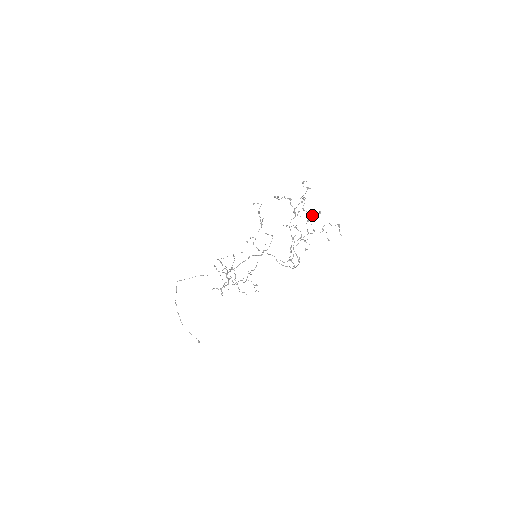
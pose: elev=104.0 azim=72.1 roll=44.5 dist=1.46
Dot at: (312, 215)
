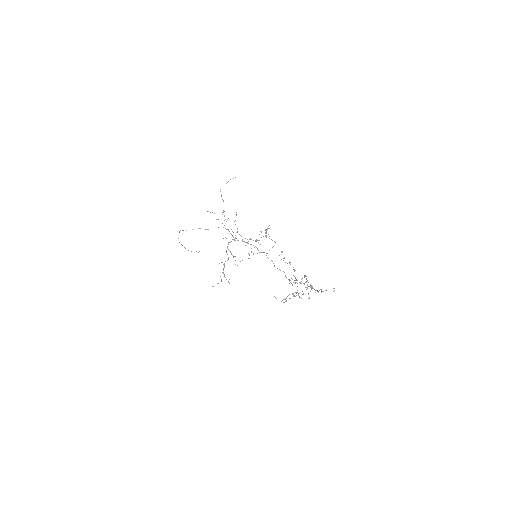
Dot at: (311, 288)
